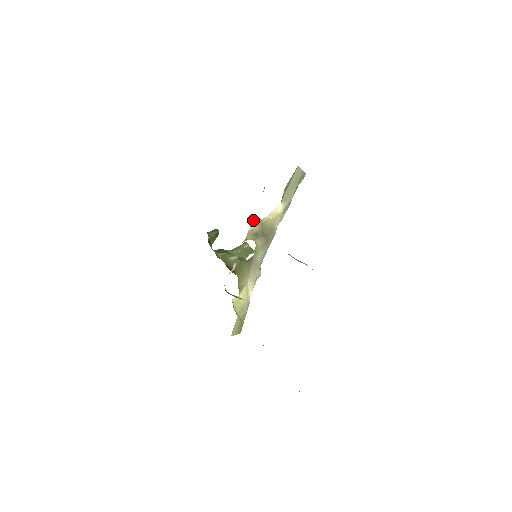
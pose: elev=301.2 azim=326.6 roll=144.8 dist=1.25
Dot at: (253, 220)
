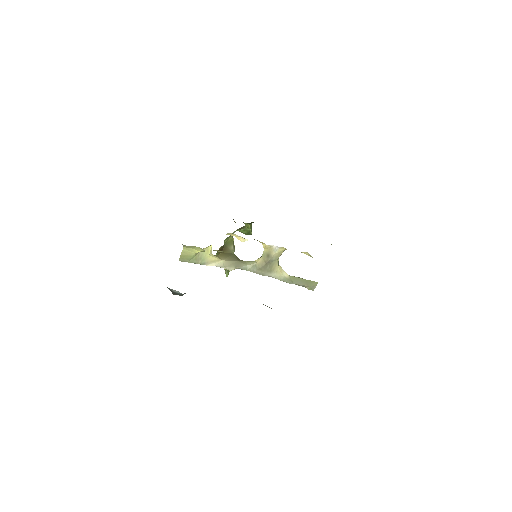
Dot at: (281, 249)
